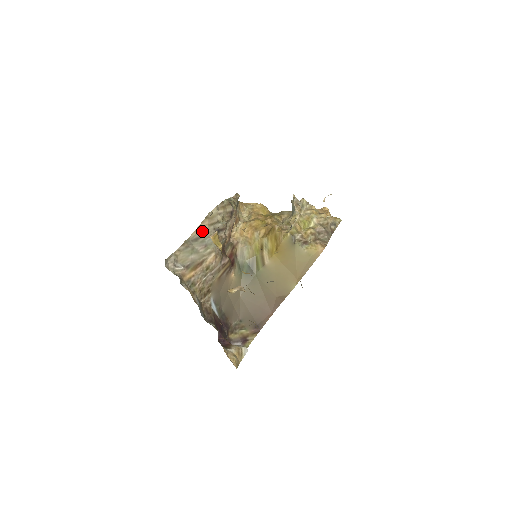
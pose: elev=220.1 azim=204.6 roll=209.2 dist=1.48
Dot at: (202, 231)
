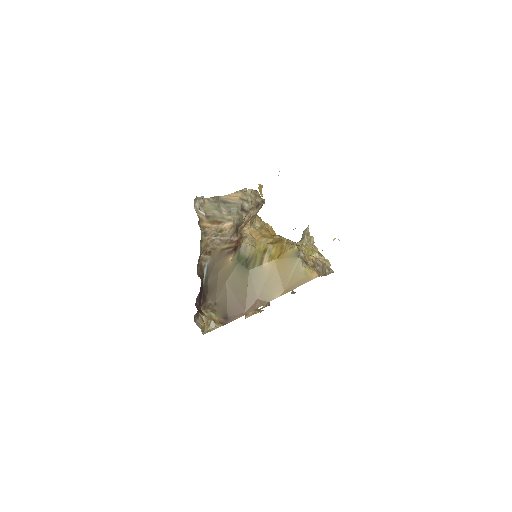
Dot at: (232, 199)
